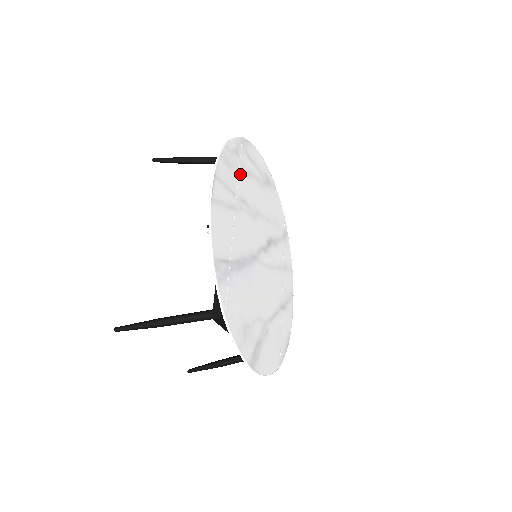
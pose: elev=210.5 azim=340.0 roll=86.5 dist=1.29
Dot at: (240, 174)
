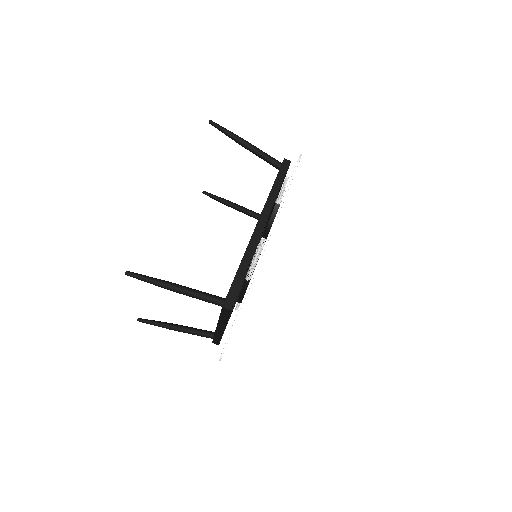
Dot at: occluded
